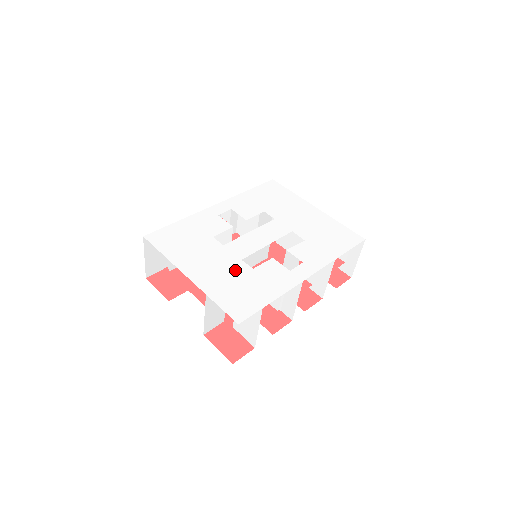
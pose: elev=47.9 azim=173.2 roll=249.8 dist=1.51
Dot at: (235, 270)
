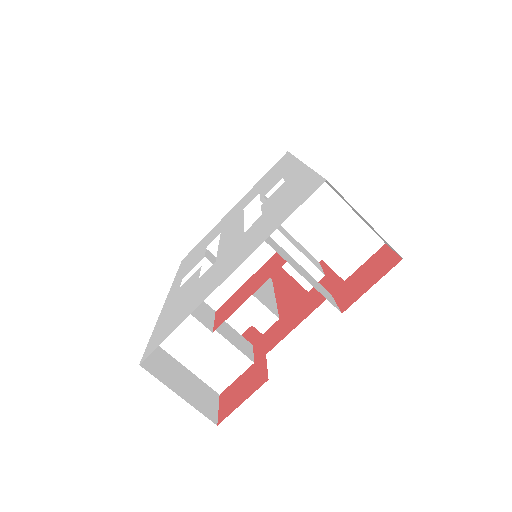
Dot at: (252, 230)
